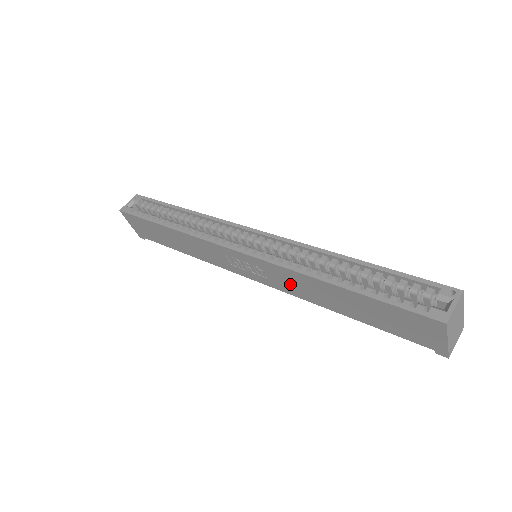
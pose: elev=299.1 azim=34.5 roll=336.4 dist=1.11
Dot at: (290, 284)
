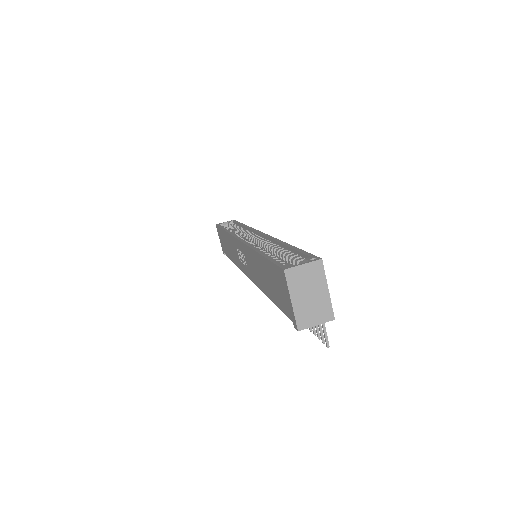
Dot at: (252, 268)
